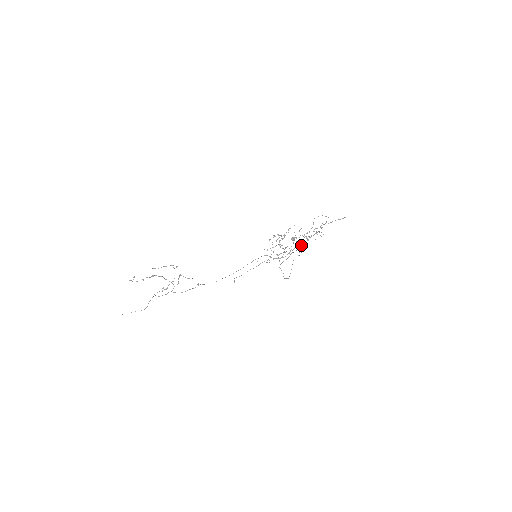
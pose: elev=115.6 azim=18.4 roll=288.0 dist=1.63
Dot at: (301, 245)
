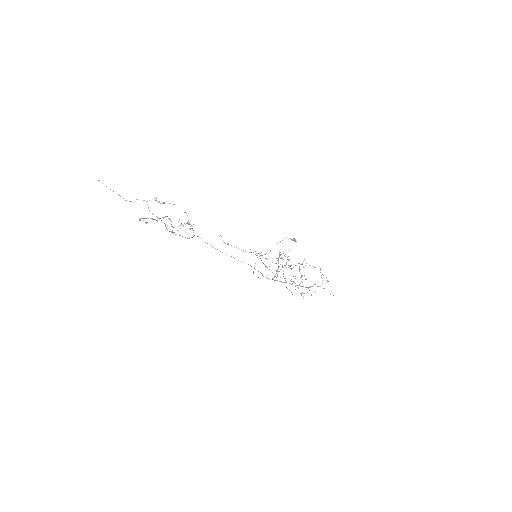
Dot at: occluded
